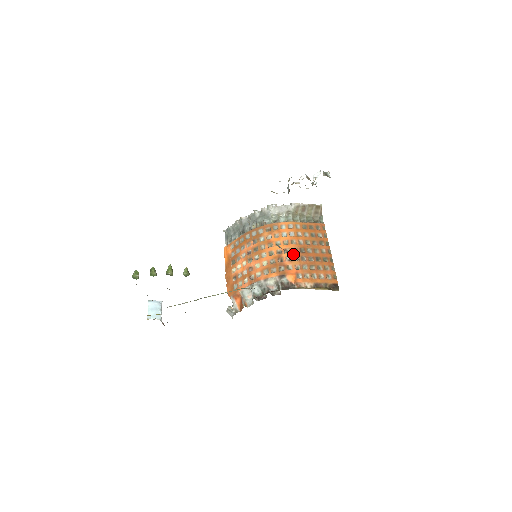
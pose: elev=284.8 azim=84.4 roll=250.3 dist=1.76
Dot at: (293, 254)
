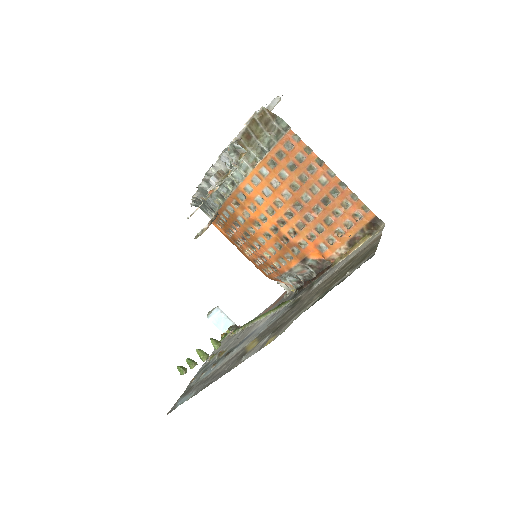
Dot at: (292, 222)
